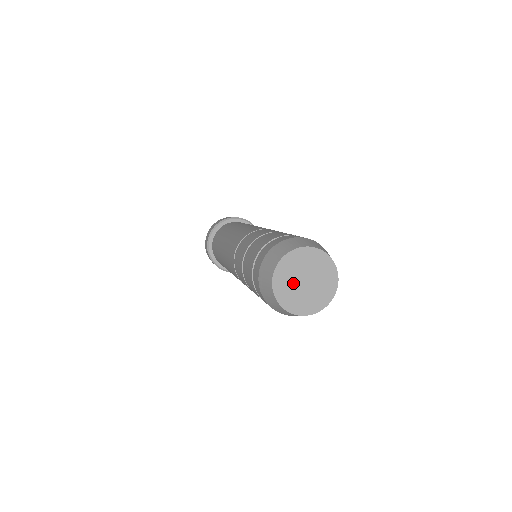
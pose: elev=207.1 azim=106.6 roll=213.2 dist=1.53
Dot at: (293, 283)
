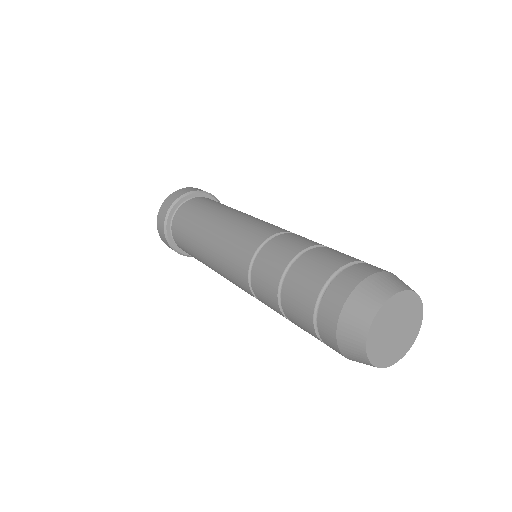
Dot at: (385, 333)
